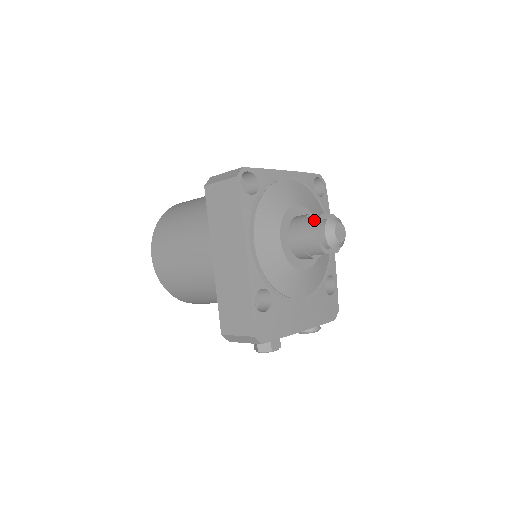
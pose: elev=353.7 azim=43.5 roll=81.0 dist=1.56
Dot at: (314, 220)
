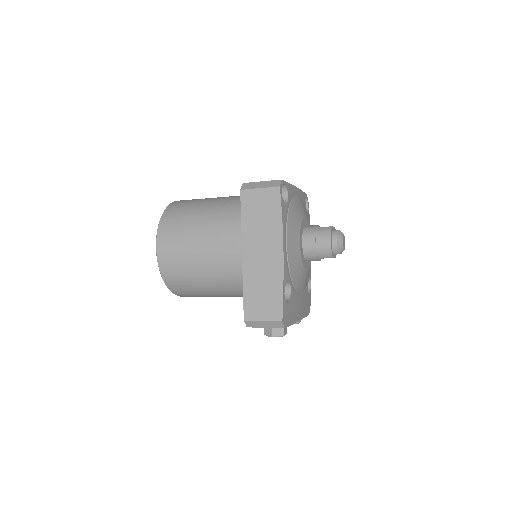
Dot at: (328, 230)
